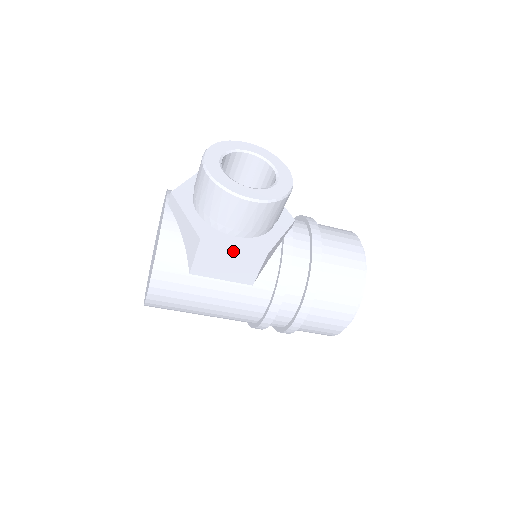
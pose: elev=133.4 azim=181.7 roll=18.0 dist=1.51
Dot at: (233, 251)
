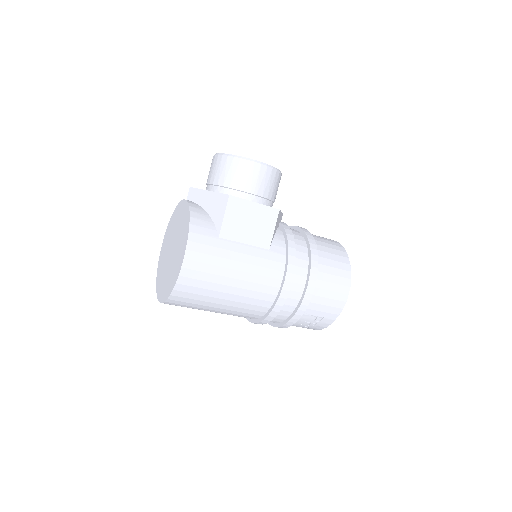
Dot at: (254, 208)
